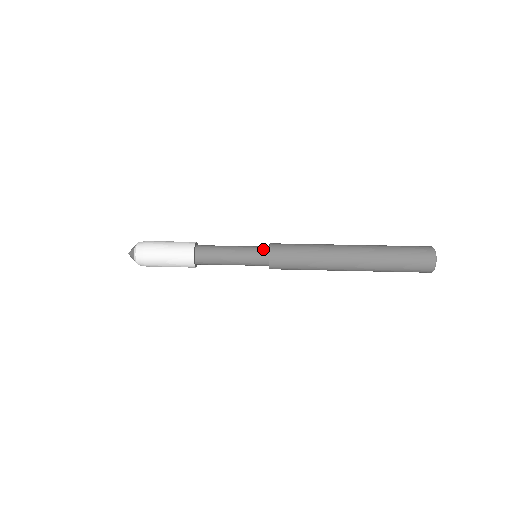
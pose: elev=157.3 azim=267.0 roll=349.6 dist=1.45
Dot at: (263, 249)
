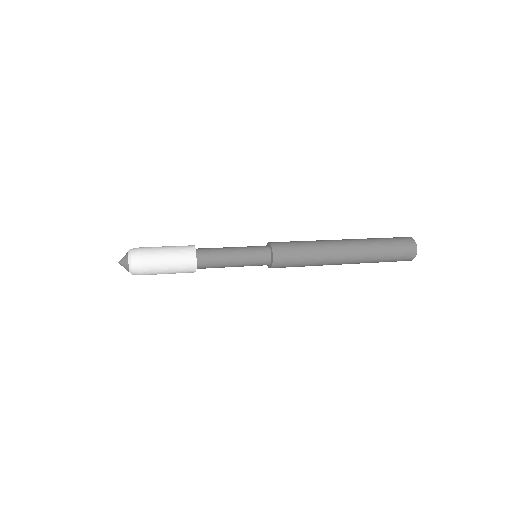
Dot at: (265, 252)
